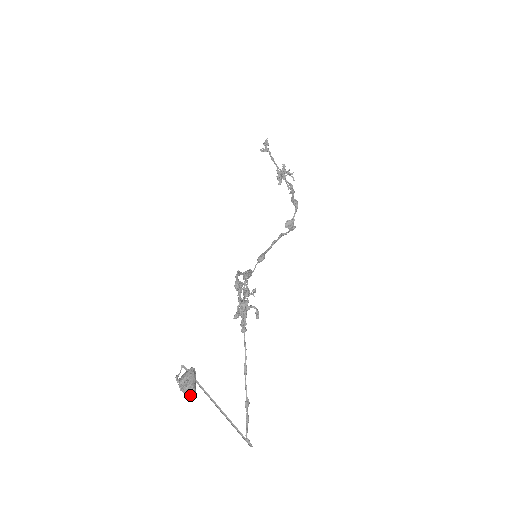
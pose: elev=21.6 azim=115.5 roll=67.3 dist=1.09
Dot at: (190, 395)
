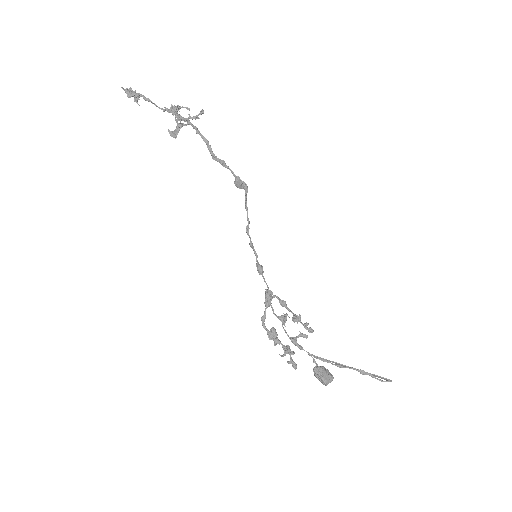
Dot at: (330, 382)
